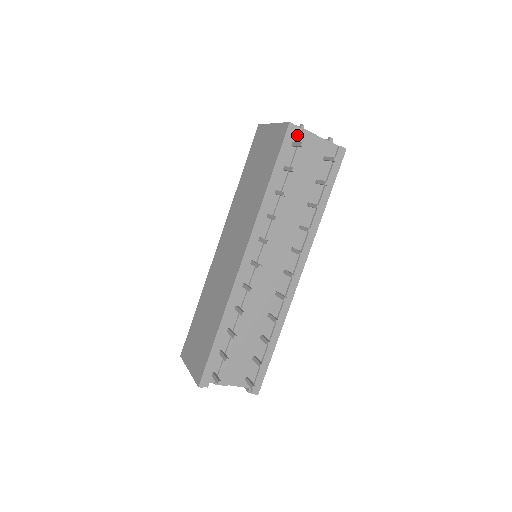
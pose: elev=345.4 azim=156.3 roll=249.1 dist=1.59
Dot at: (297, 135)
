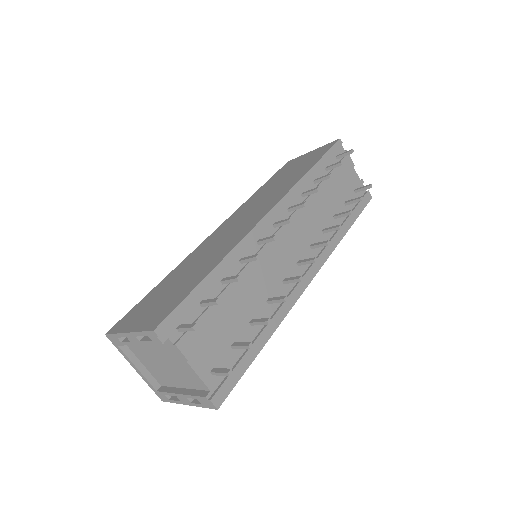
Dot at: occluded
